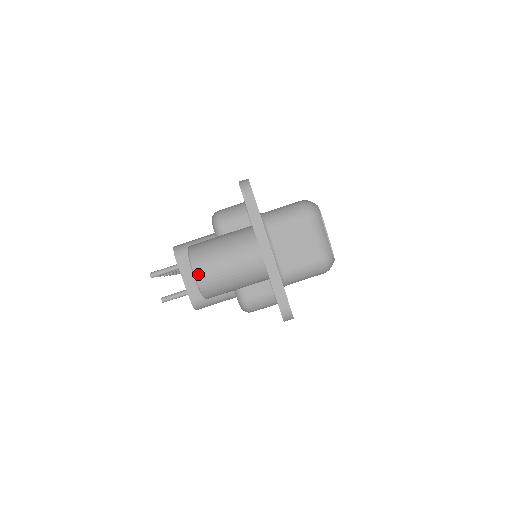
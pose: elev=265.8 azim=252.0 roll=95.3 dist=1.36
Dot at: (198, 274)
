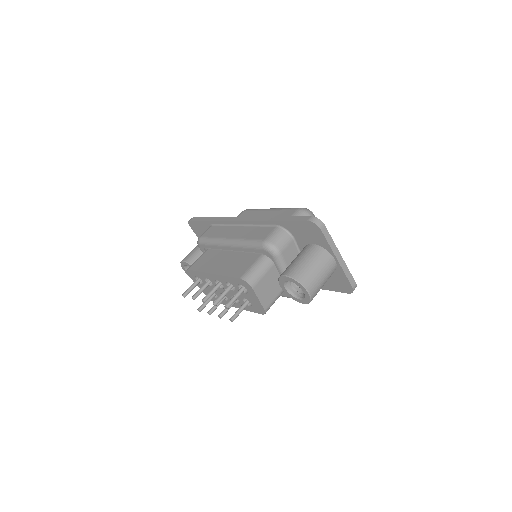
Dot at: (311, 291)
